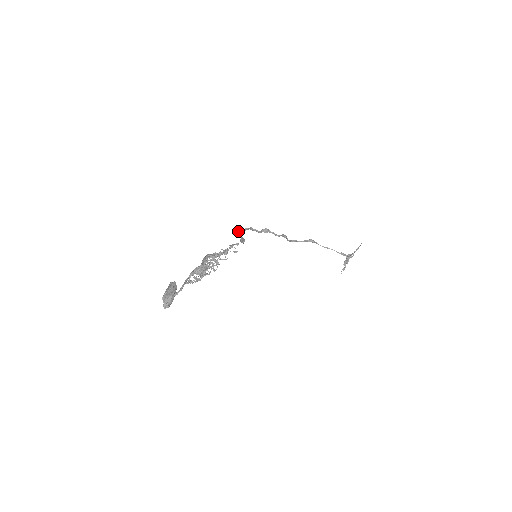
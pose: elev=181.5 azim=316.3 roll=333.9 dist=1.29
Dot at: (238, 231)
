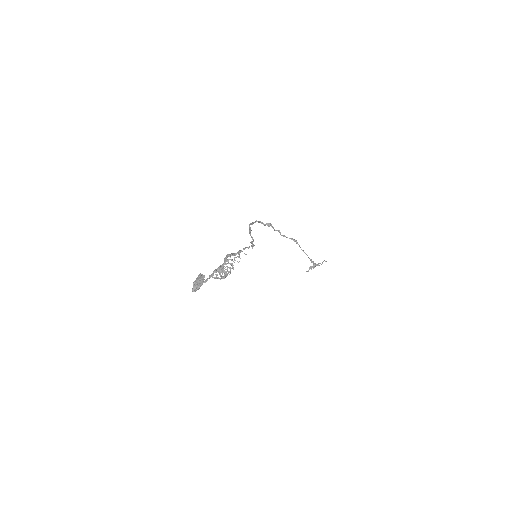
Dot at: (251, 223)
